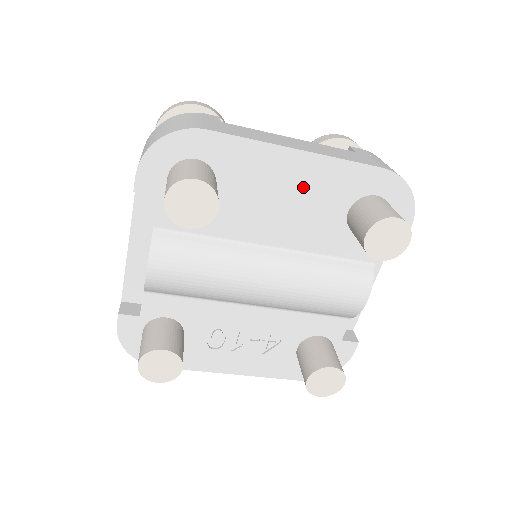
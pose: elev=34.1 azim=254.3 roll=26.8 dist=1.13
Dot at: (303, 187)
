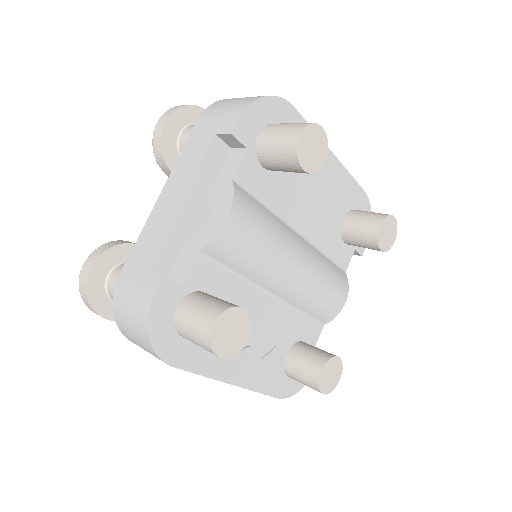
Dot at: (328, 186)
